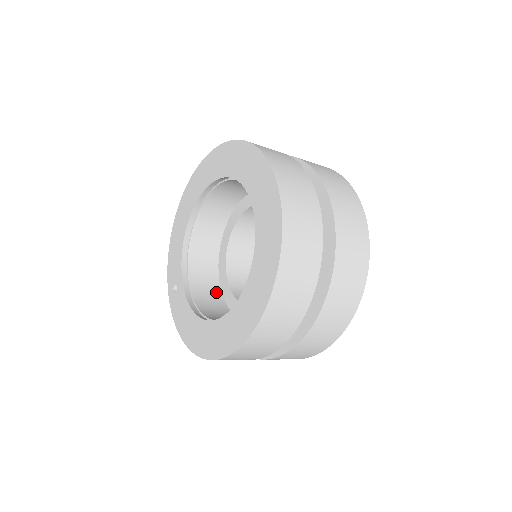
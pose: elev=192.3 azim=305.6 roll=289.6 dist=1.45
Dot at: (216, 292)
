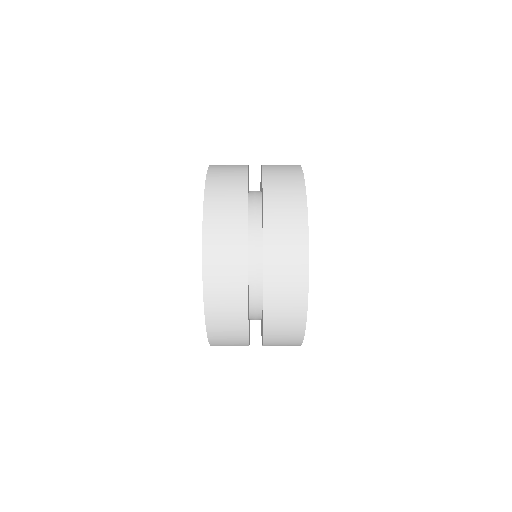
Dot at: occluded
